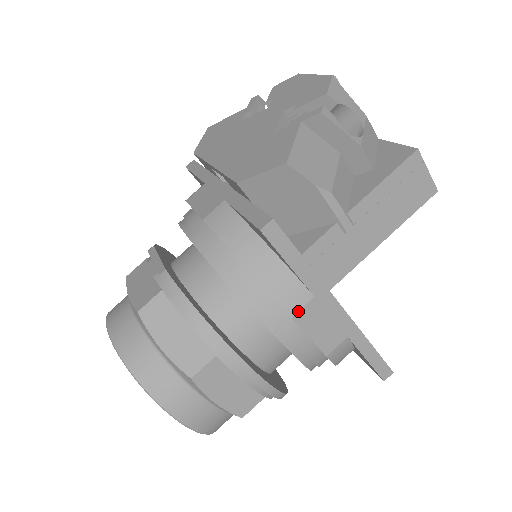
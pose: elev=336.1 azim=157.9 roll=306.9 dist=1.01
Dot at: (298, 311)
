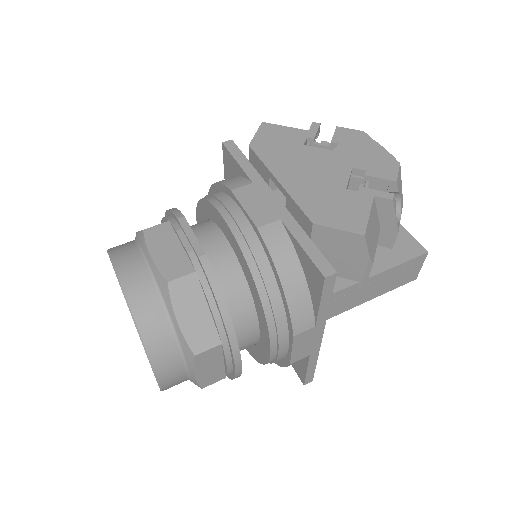
Dot at: (300, 333)
